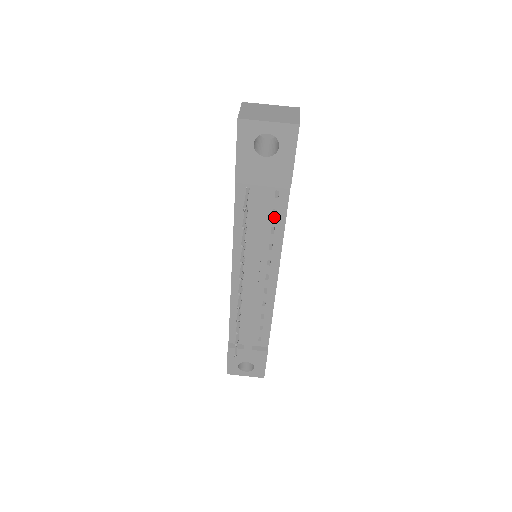
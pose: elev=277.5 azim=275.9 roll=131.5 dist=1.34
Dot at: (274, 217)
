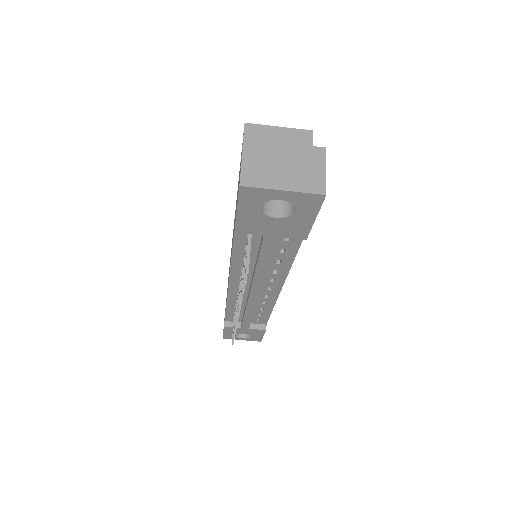
Dot at: (281, 253)
